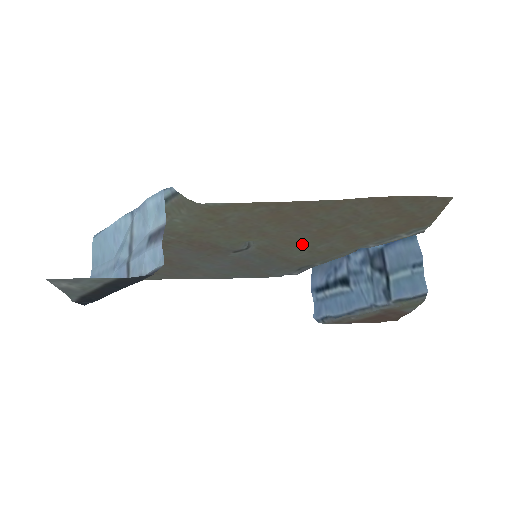
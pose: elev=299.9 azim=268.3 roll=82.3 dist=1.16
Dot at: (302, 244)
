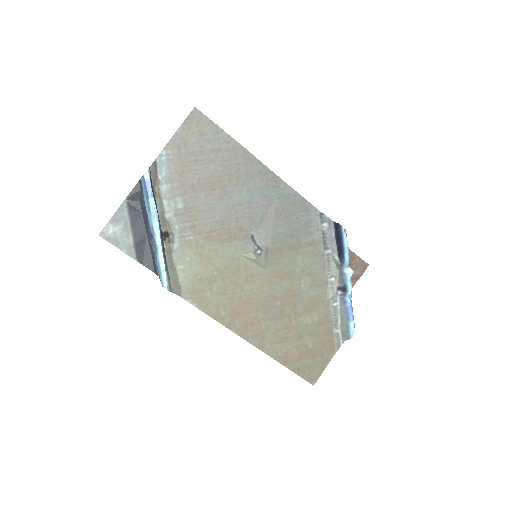
Dot at: (288, 279)
